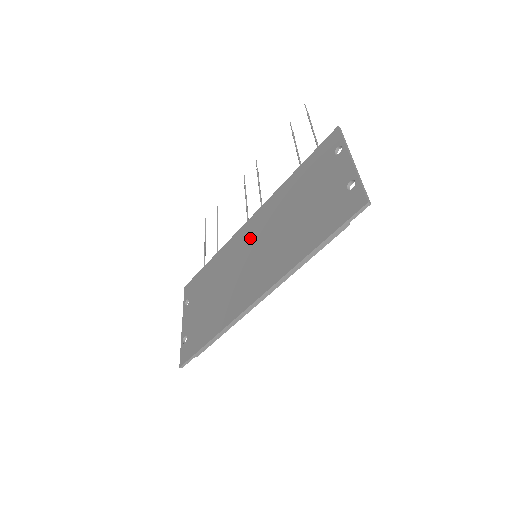
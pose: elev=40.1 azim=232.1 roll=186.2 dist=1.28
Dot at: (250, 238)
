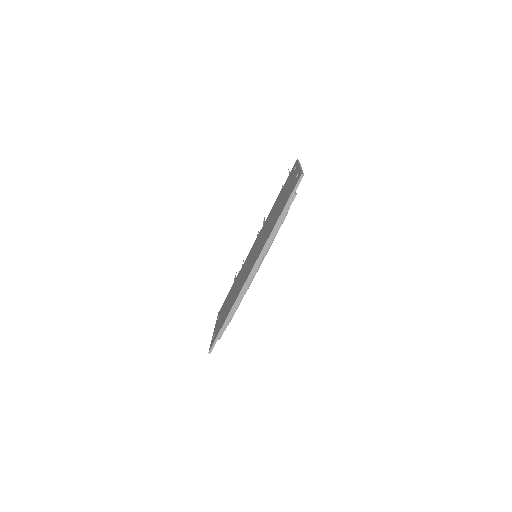
Dot at: (253, 249)
